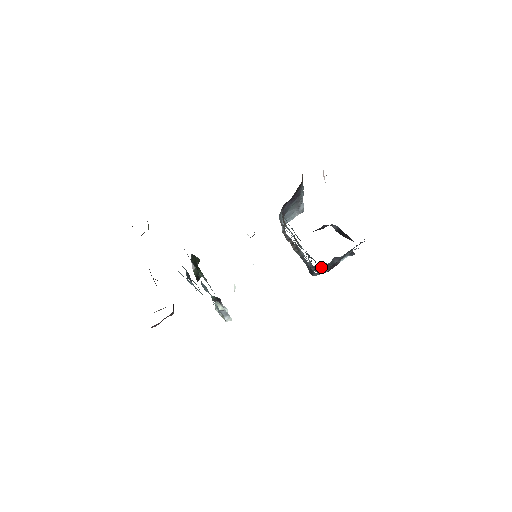
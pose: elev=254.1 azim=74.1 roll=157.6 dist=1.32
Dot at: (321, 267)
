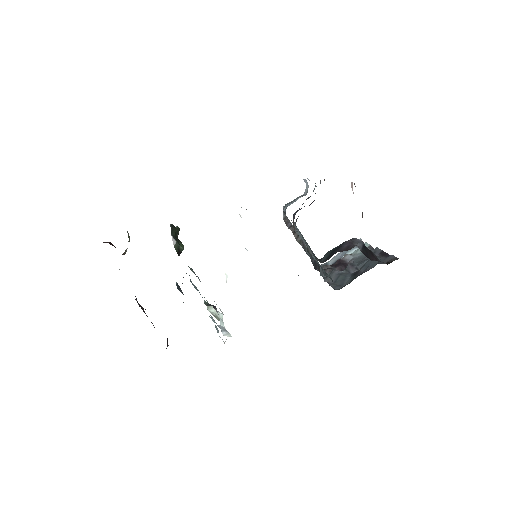
Dot at: (335, 279)
